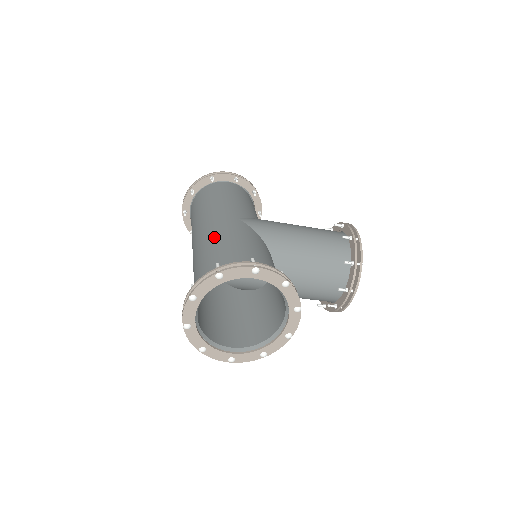
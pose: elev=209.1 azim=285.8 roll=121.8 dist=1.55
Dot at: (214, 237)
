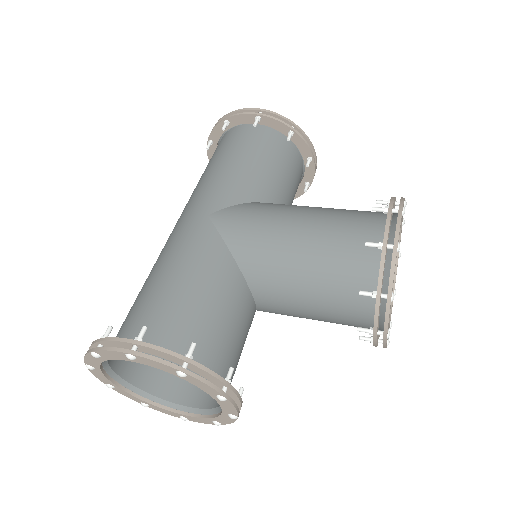
Dot at: (161, 254)
